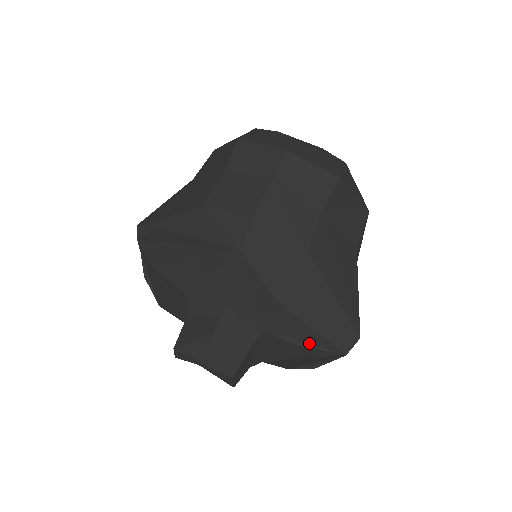
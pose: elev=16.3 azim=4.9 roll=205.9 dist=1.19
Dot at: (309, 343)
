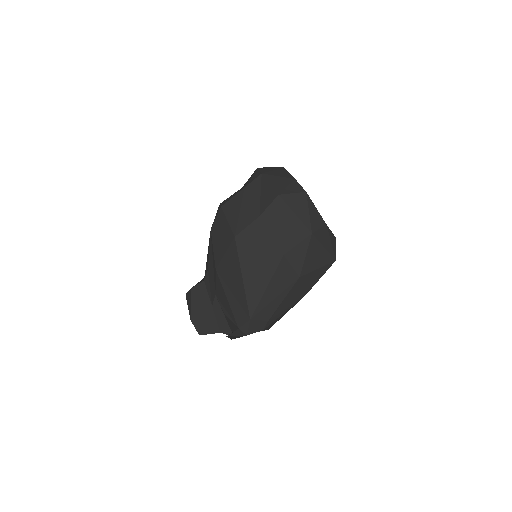
Dot at: (228, 312)
